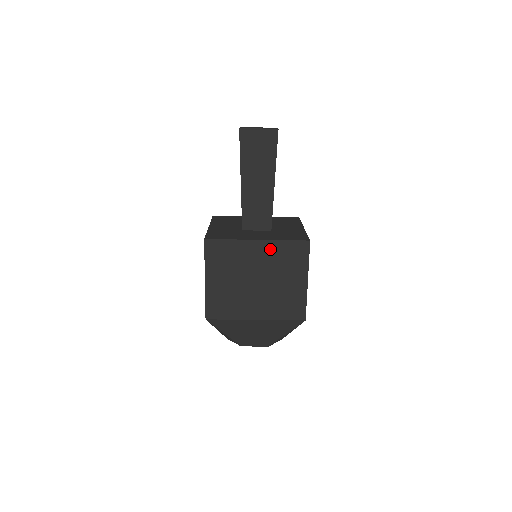
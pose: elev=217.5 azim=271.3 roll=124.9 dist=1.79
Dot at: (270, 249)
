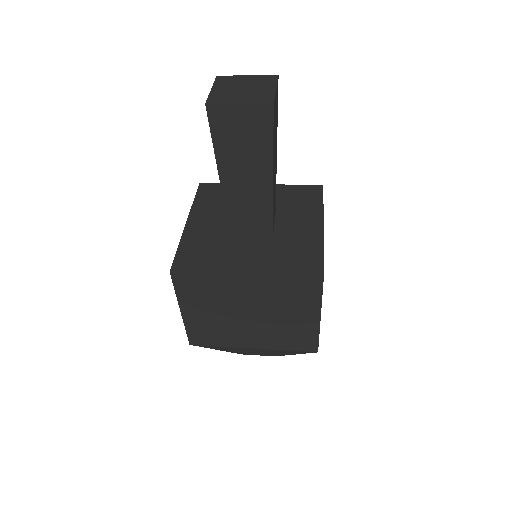
Dot at: (265, 285)
